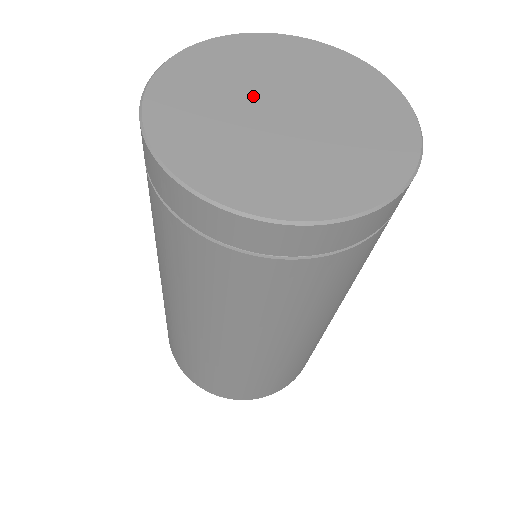
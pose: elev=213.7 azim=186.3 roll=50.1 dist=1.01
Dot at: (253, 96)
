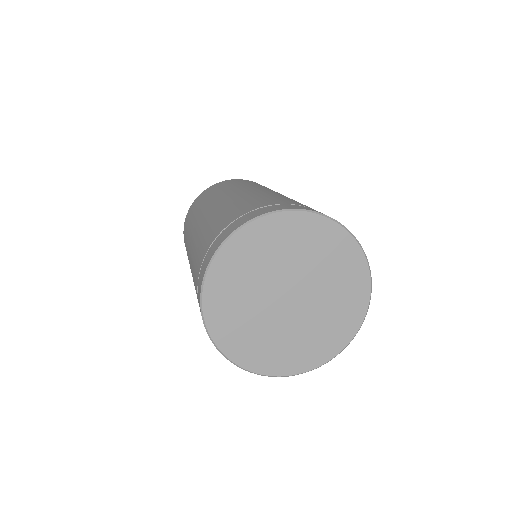
Dot at: (272, 285)
